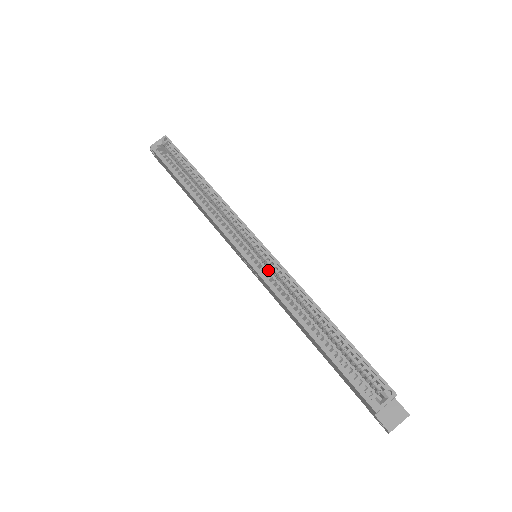
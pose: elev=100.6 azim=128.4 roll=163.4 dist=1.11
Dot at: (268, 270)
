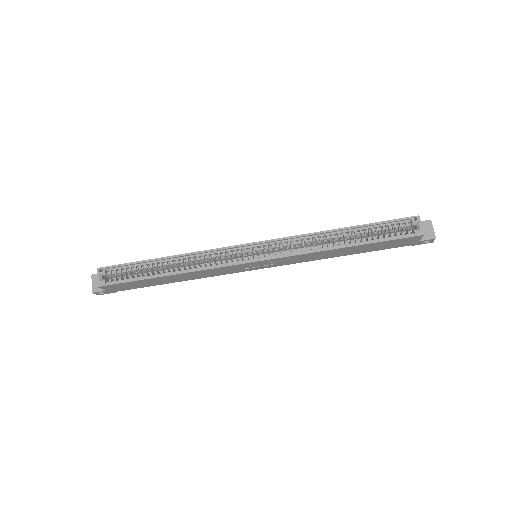
Dot at: occluded
